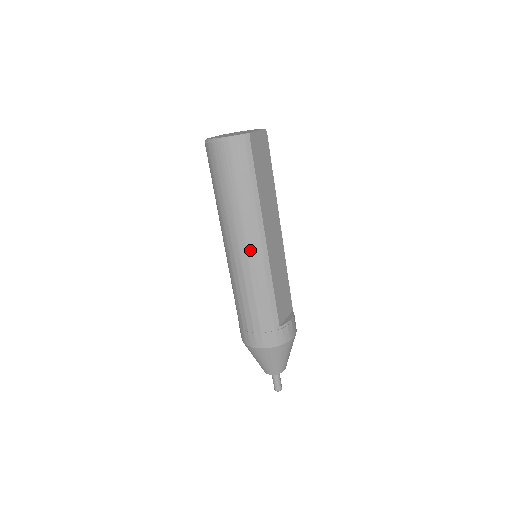
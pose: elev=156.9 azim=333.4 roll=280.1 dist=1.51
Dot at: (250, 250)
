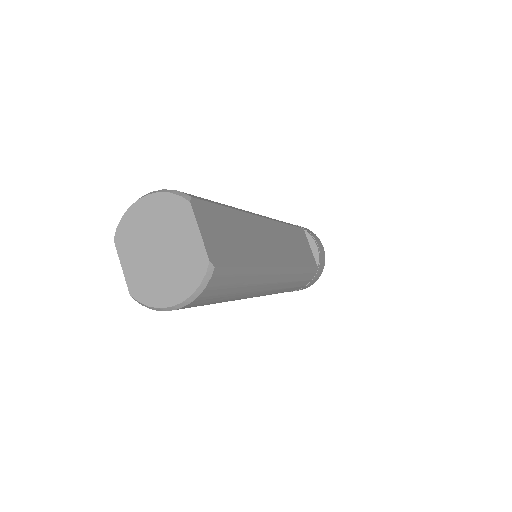
Dot at: (273, 287)
